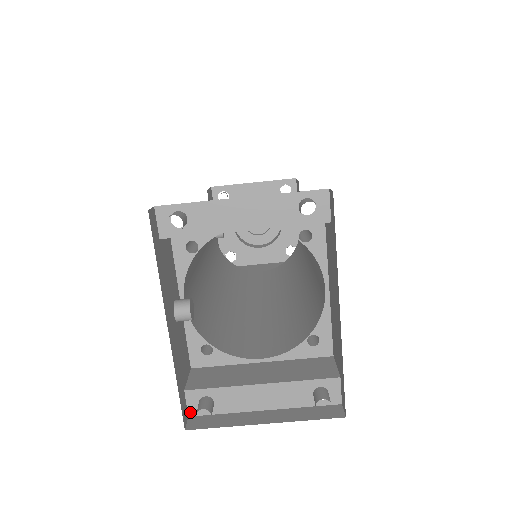
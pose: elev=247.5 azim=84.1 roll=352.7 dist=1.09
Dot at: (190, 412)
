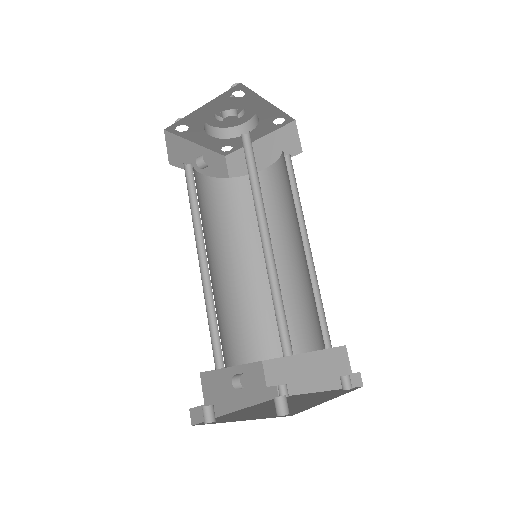
Dot at: occluded
